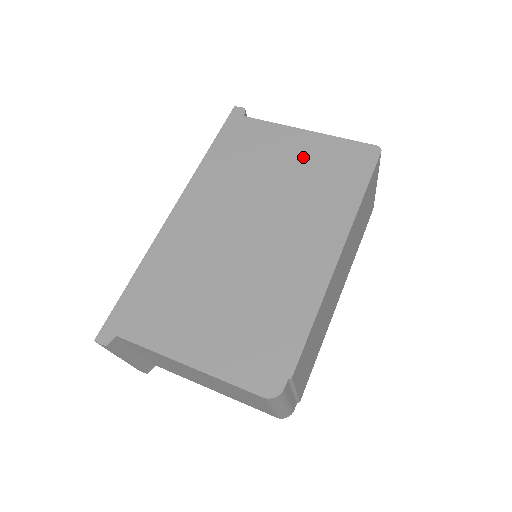
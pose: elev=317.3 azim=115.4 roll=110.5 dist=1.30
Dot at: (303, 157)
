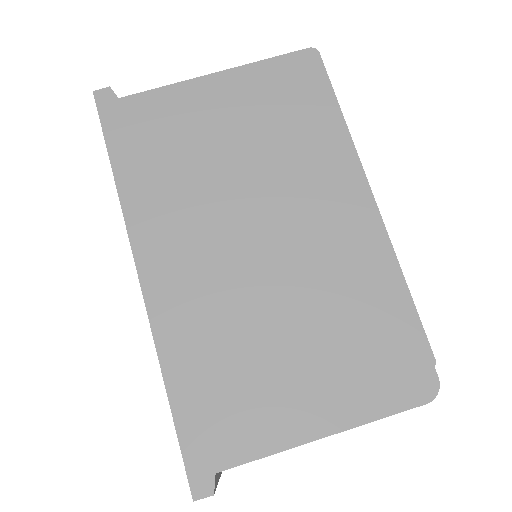
Dot at: (239, 110)
